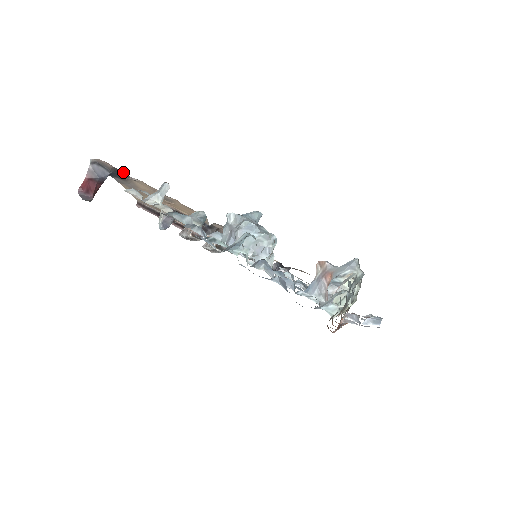
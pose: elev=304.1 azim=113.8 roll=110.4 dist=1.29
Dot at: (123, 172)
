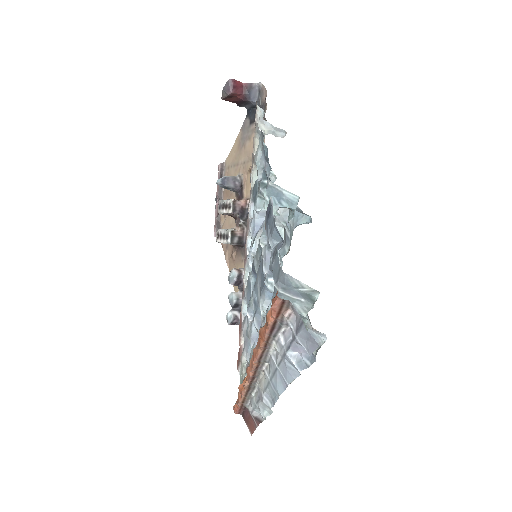
Dot at: (266, 108)
